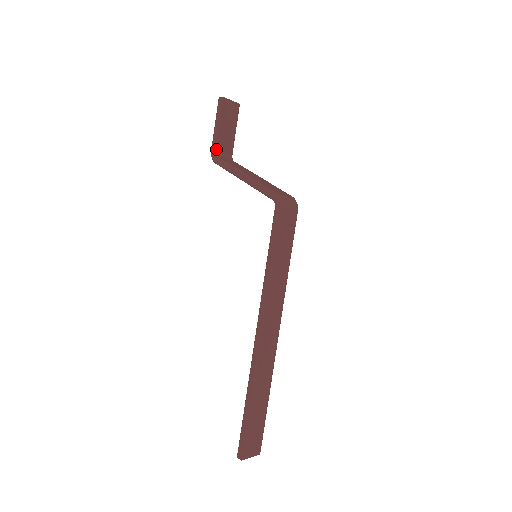
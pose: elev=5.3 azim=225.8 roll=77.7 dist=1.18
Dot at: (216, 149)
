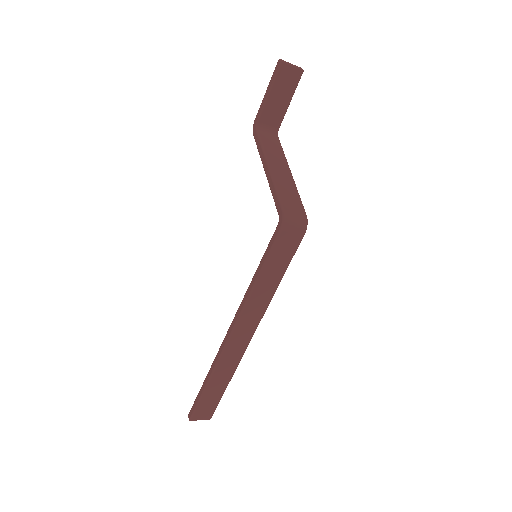
Dot at: (259, 120)
